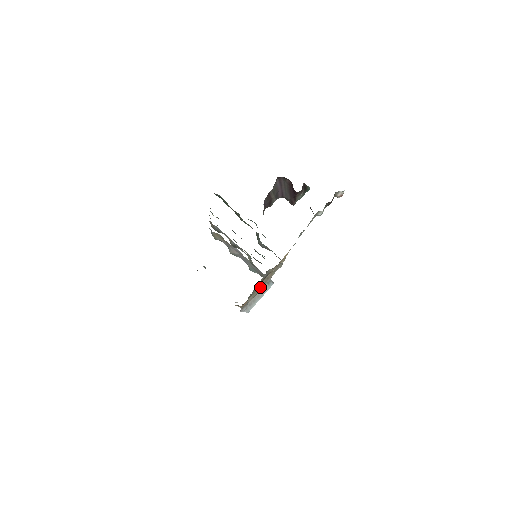
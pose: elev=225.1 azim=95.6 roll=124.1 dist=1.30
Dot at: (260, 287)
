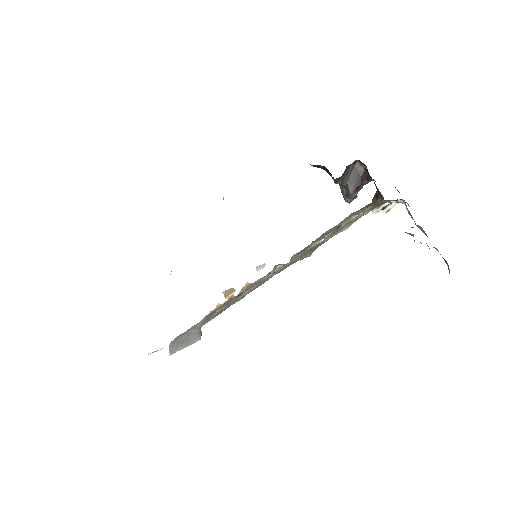
Dot at: (300, 256)
